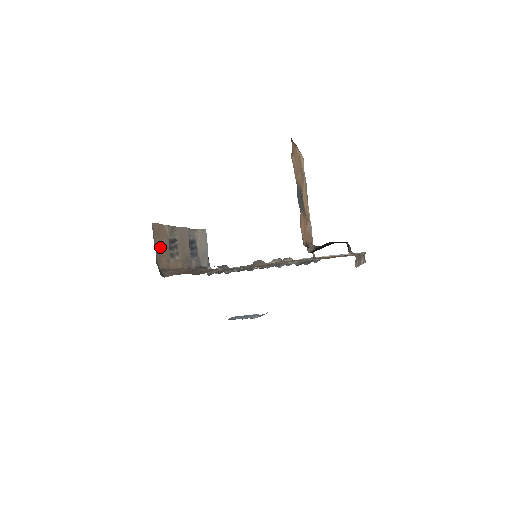
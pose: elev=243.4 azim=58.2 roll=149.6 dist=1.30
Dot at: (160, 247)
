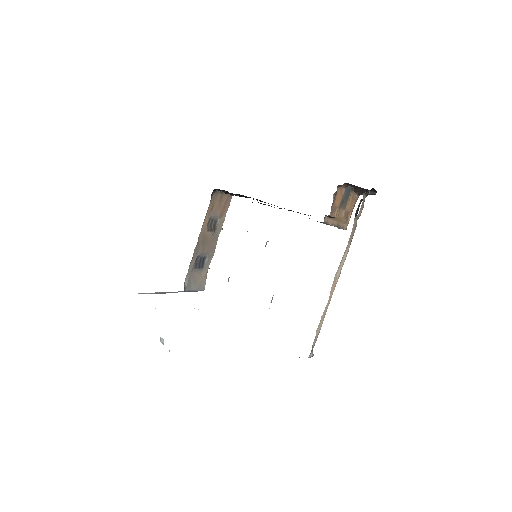
Dot at: (220, 202)
